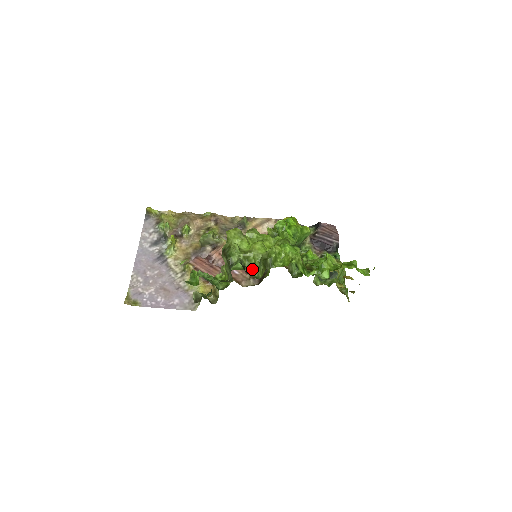
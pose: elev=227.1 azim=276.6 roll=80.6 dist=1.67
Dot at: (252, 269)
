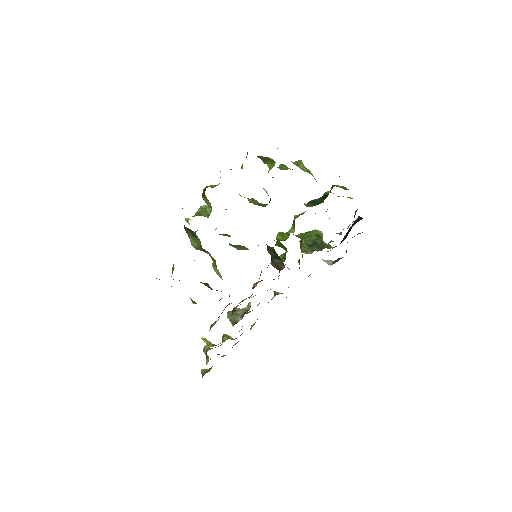
Dot at: (208, 217)
